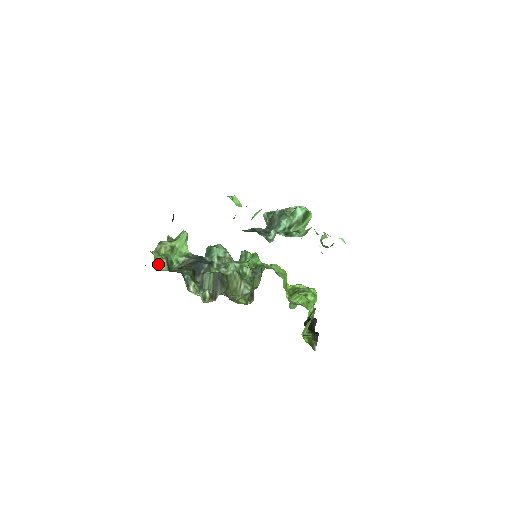
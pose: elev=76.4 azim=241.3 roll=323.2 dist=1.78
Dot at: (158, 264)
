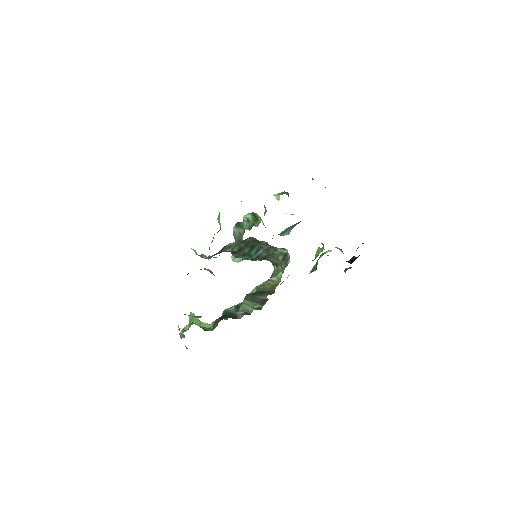
Dot at: occluded
